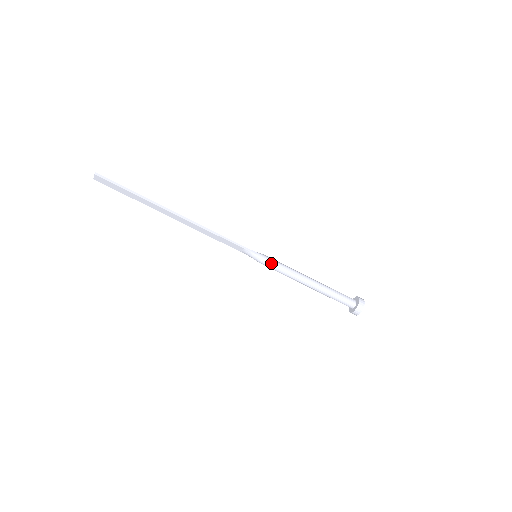
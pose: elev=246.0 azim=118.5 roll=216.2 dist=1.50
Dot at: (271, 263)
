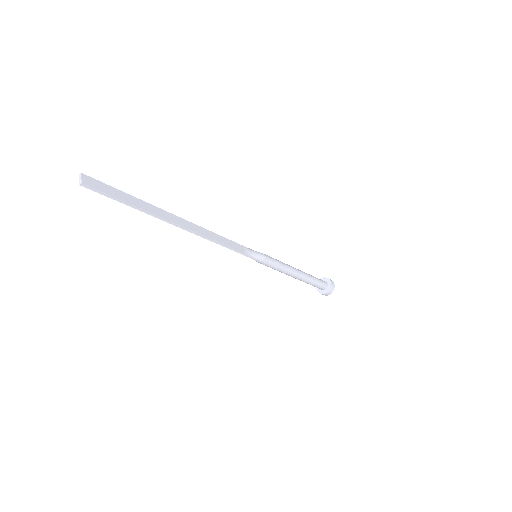
Dot at: occluded
